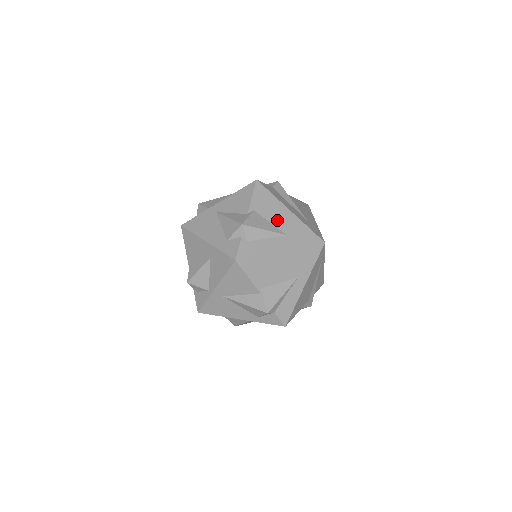
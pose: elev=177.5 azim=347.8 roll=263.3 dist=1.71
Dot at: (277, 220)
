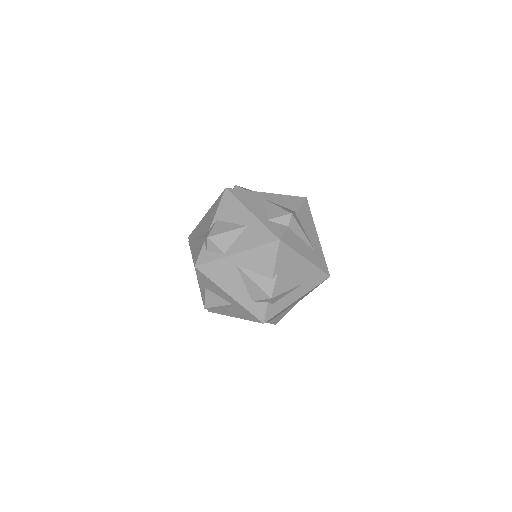
Dot at: (296, 274)
